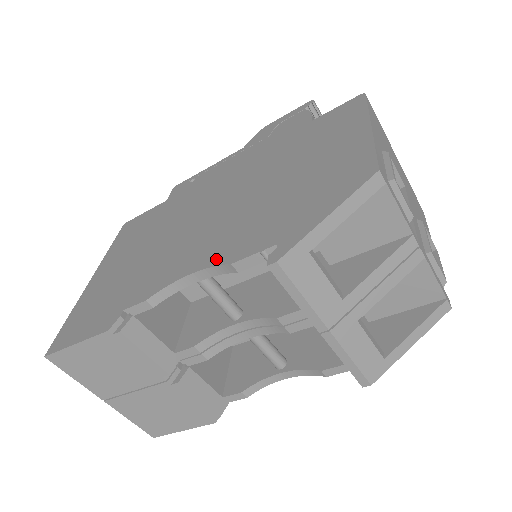
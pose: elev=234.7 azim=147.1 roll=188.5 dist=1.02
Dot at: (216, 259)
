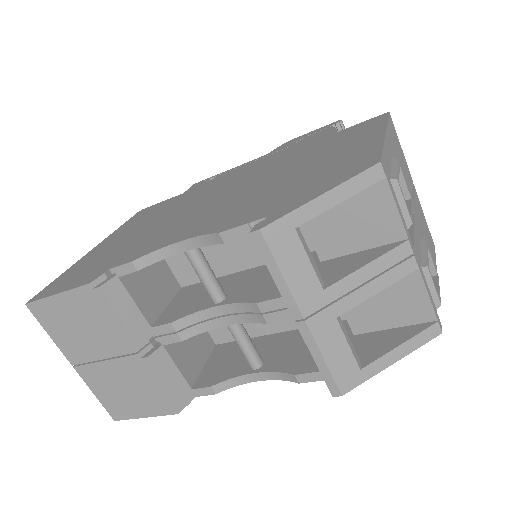
Dot at: (207, 230)
